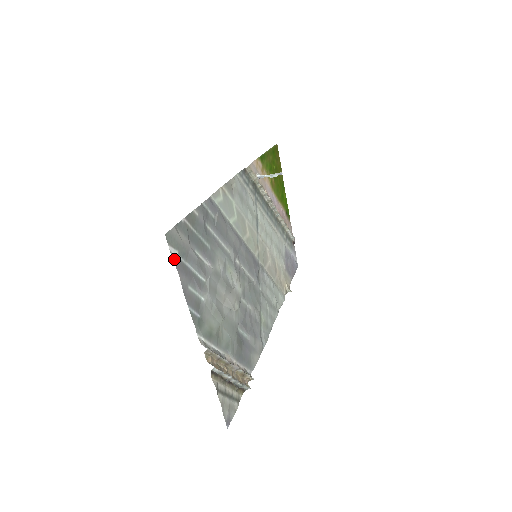
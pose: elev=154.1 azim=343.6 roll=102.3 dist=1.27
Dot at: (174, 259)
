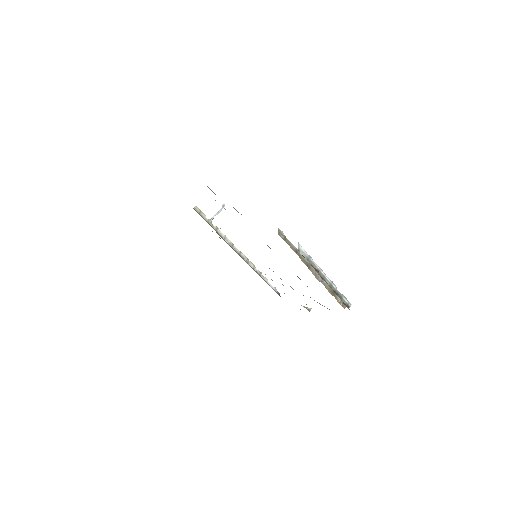
Dot at: occluded
